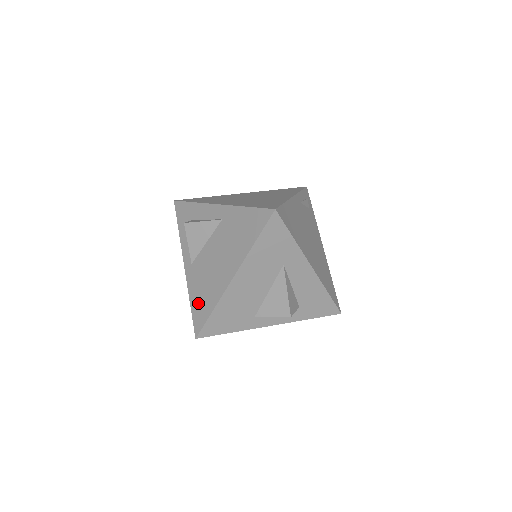
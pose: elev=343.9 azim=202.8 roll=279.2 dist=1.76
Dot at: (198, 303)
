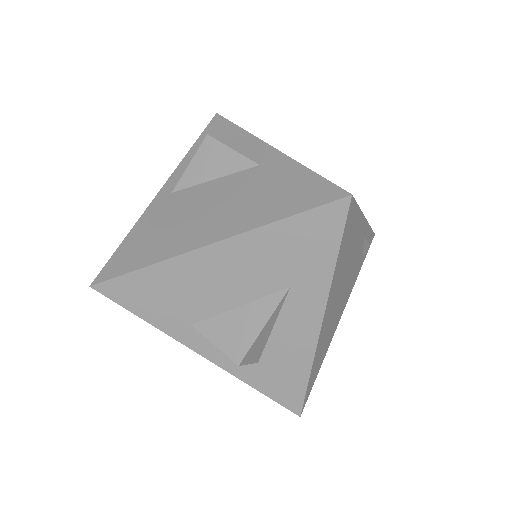
Dot at: (135, 244)
